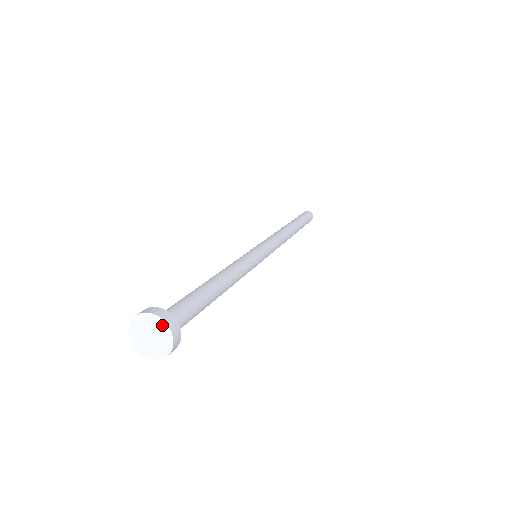
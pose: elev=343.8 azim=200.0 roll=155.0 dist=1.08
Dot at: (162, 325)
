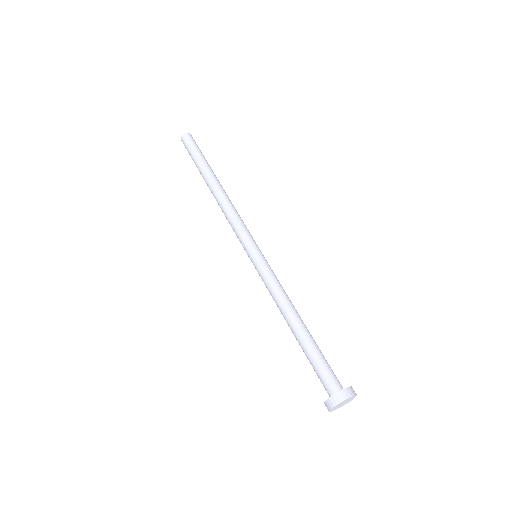
Dot at: occluded
